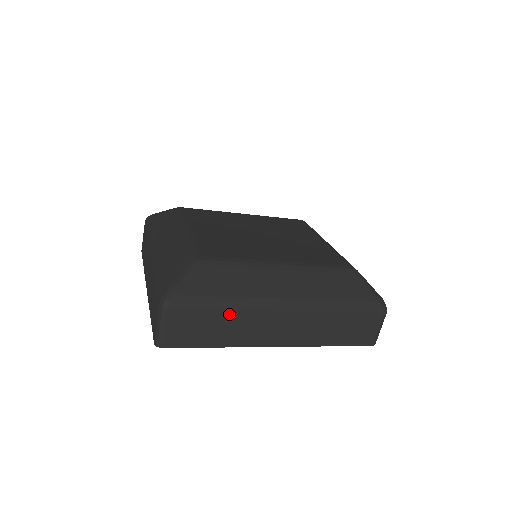
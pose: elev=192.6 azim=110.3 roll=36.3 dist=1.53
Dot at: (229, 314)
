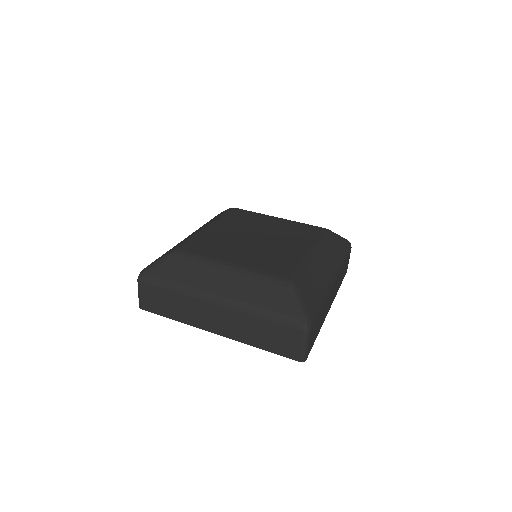
Dot at: (323, 307)
